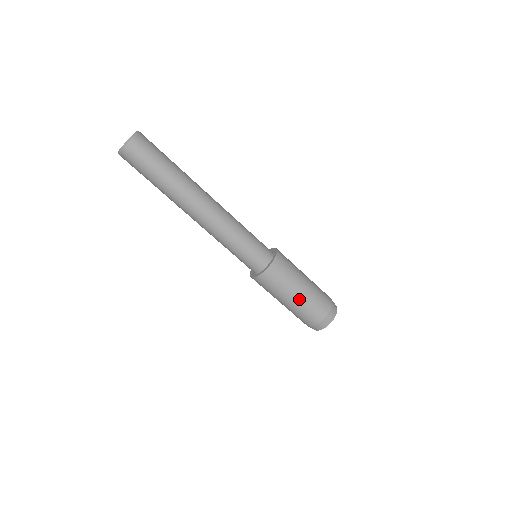
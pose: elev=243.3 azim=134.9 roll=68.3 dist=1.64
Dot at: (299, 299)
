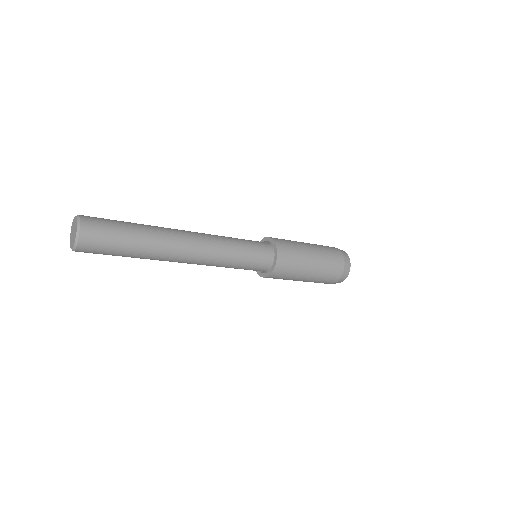
Dot at: (312, 276)
